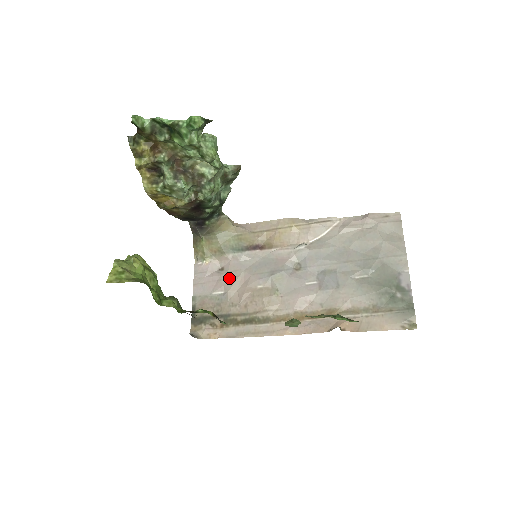
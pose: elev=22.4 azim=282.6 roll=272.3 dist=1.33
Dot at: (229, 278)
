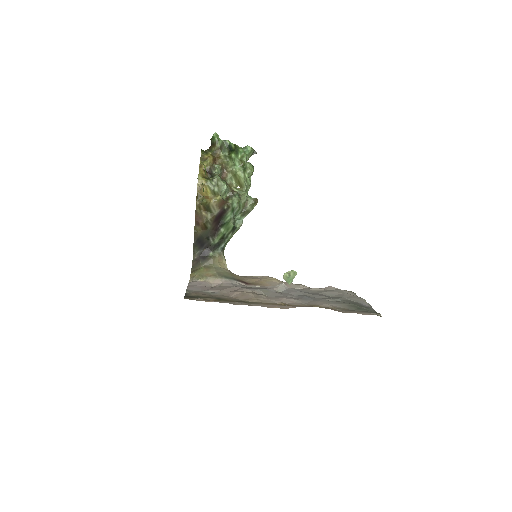
Dot at: (221, 288)
